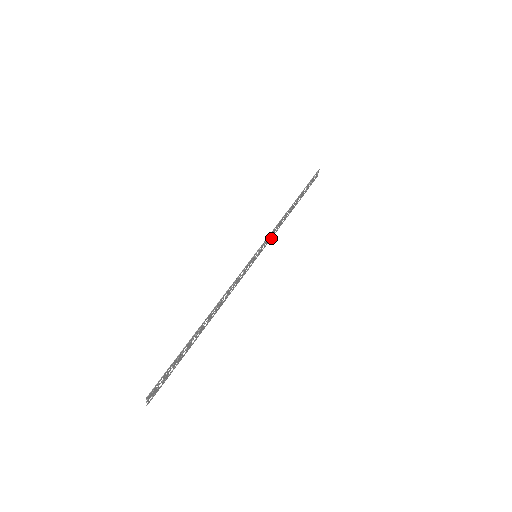
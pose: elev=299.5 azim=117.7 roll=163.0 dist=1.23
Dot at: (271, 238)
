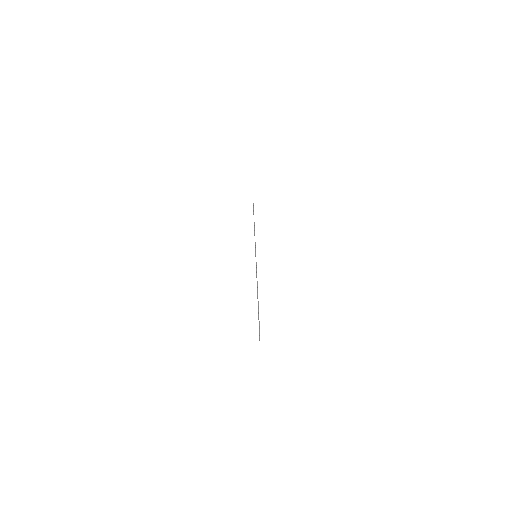
Dot at: occluded
